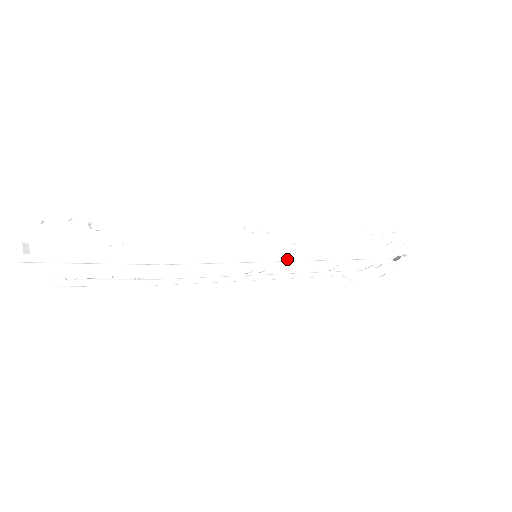
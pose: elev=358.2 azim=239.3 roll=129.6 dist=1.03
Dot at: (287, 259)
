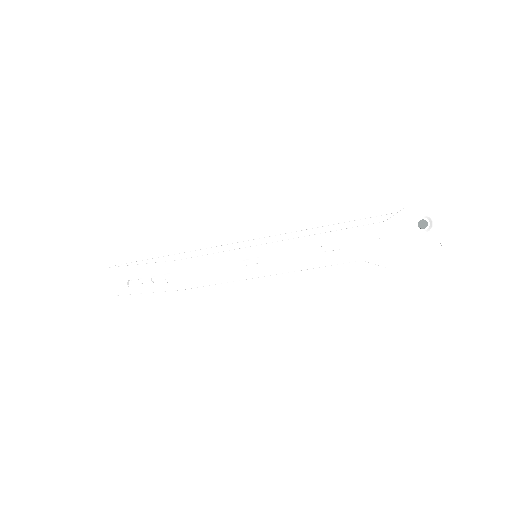
Dot at: (273, 244)
